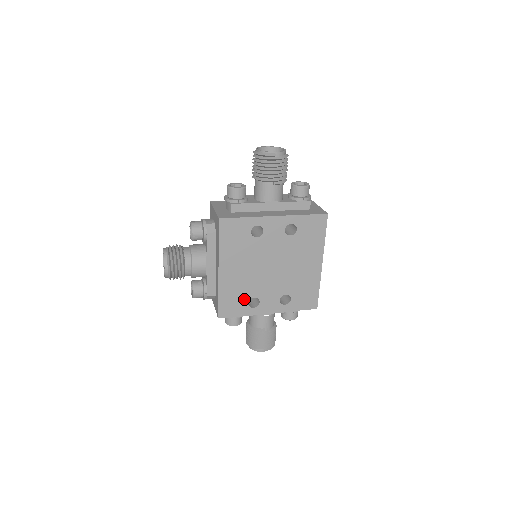
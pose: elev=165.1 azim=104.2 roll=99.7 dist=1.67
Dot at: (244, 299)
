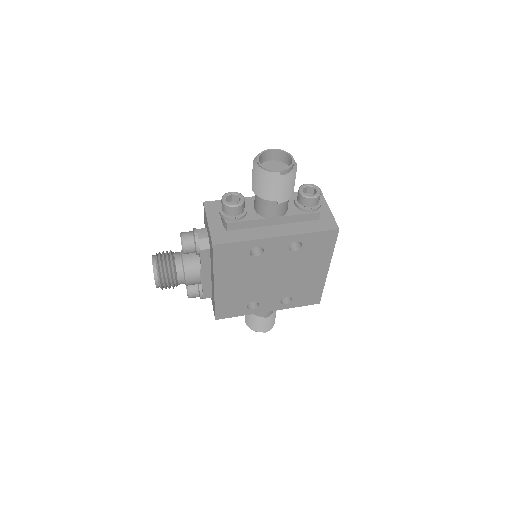
Dot at: (242, 304)
